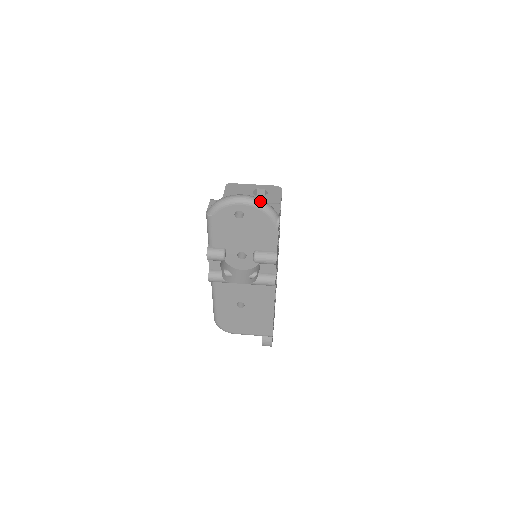
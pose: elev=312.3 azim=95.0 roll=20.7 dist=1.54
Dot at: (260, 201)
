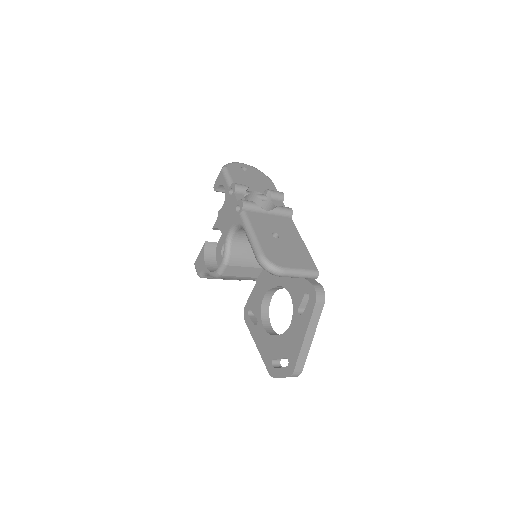
Dot at: occluded
